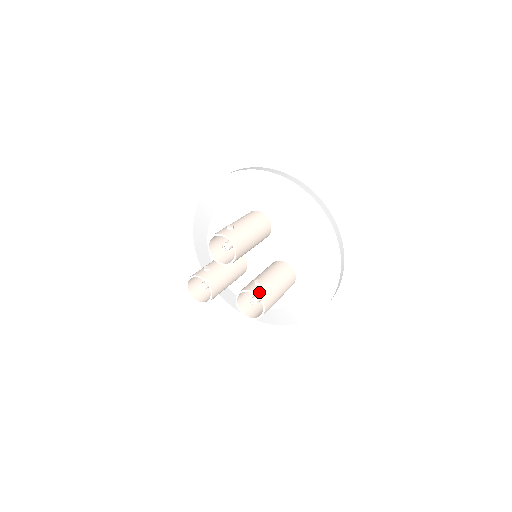
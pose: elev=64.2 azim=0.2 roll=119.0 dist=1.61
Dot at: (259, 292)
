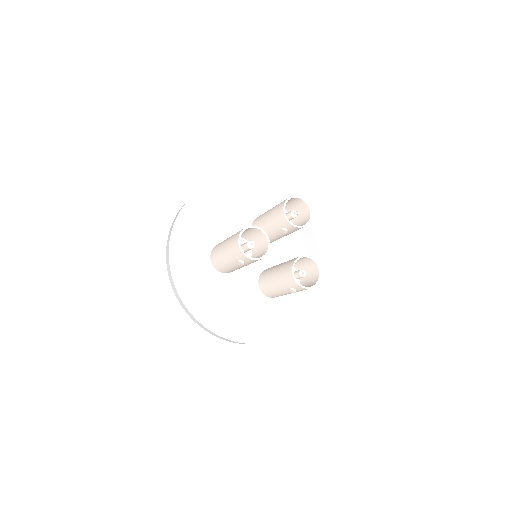
Dot at: (315, 263)
